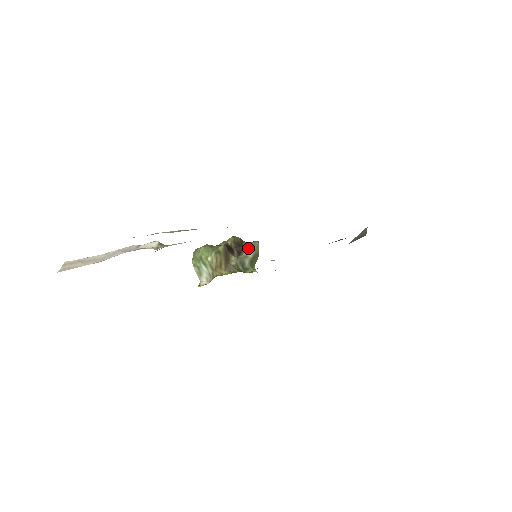
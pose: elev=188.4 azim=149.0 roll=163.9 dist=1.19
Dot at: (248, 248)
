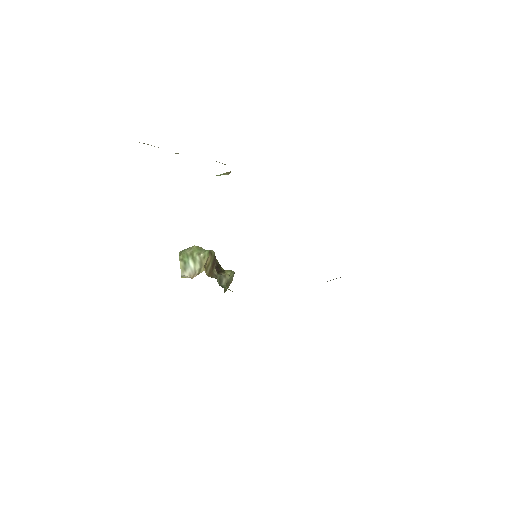
Dot at: (226, 272)
